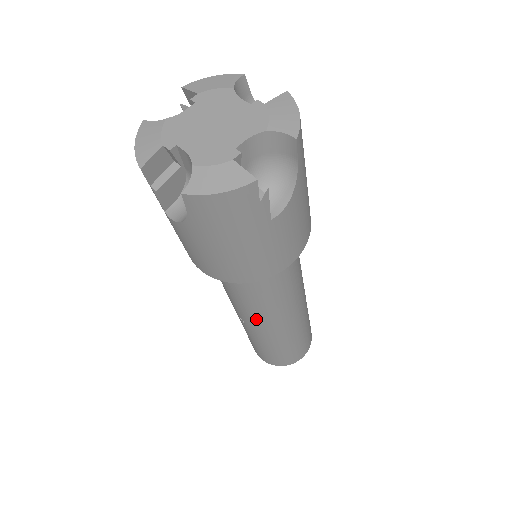
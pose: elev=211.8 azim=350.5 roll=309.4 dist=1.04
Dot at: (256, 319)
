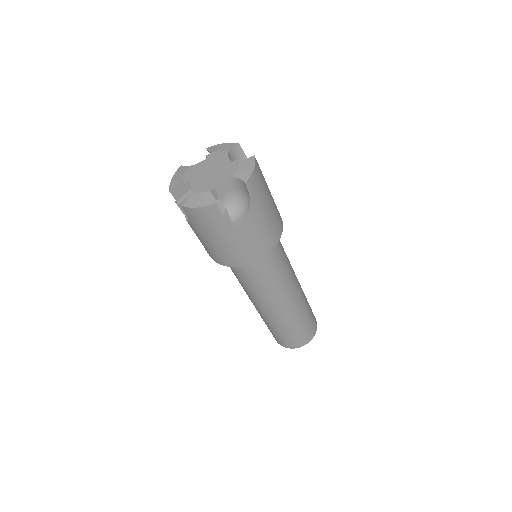
Dot at: (255, 300)
